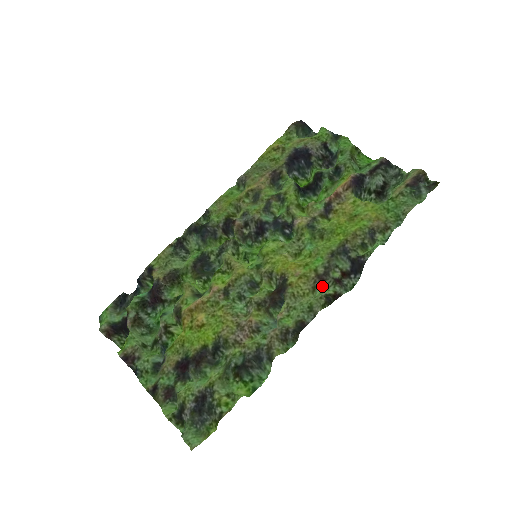
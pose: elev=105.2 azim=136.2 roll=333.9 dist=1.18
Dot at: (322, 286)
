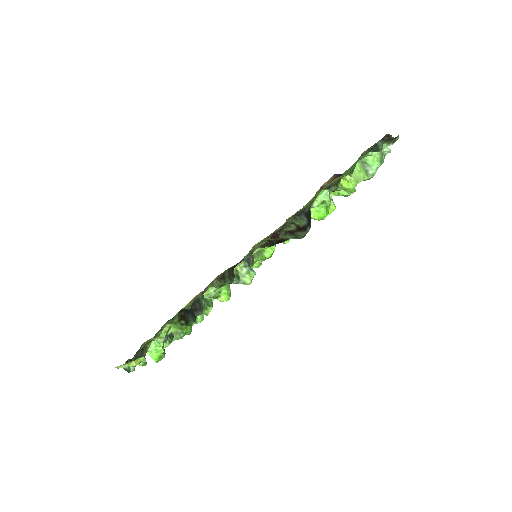
Dot at: occluded
